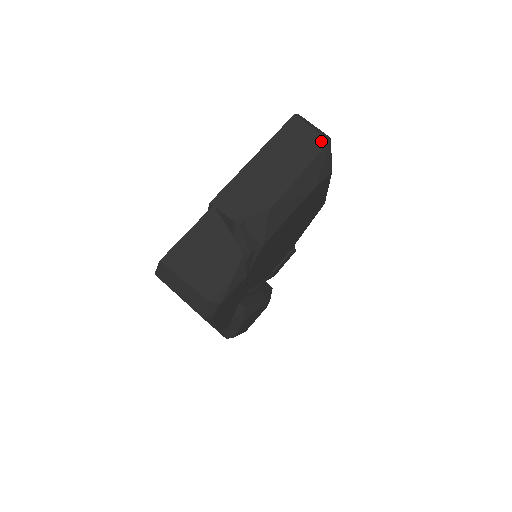
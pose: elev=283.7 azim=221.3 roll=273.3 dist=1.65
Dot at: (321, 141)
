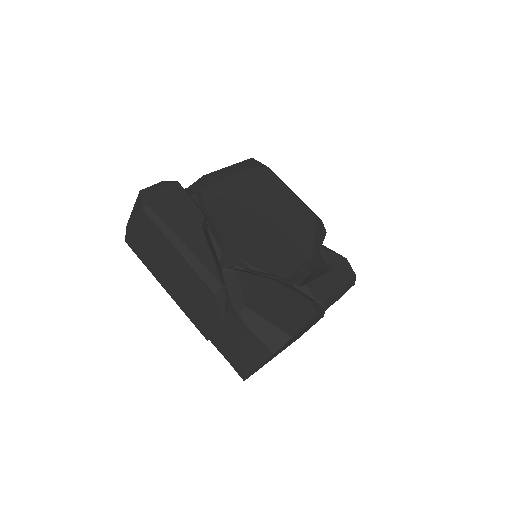
Dot at: occluded
